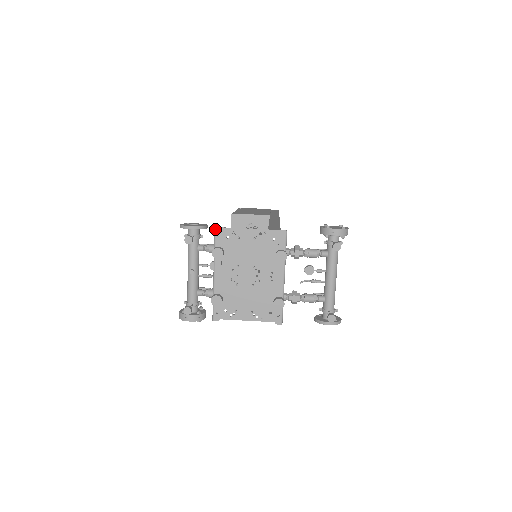
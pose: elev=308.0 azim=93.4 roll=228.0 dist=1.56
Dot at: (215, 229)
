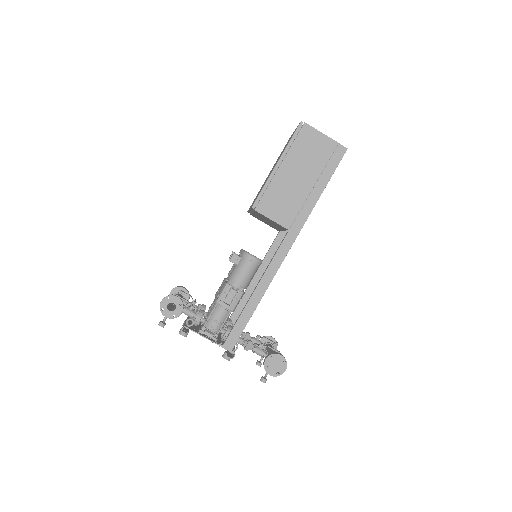
Dot at: occluded
